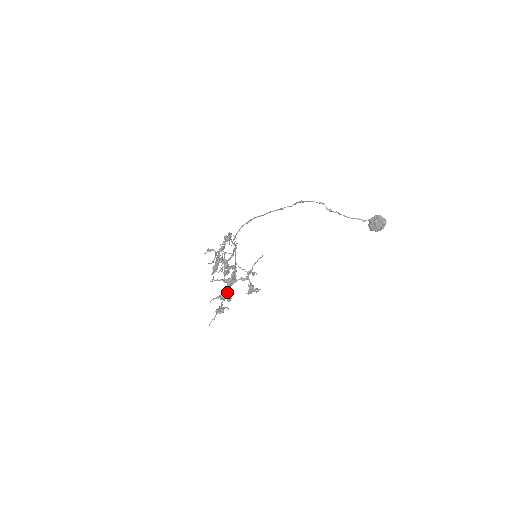
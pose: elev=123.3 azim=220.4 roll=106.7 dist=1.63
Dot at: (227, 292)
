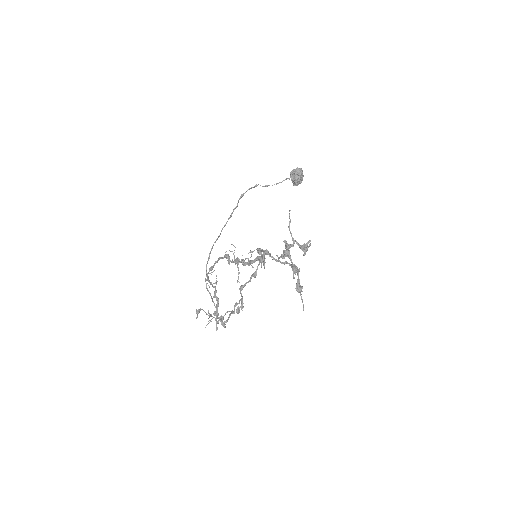
Dot at: (291, 266)
